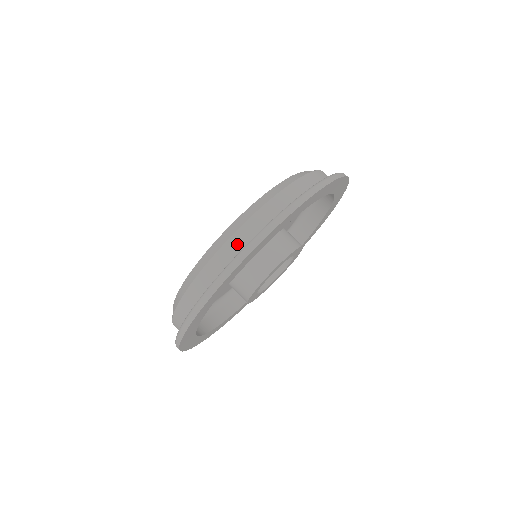
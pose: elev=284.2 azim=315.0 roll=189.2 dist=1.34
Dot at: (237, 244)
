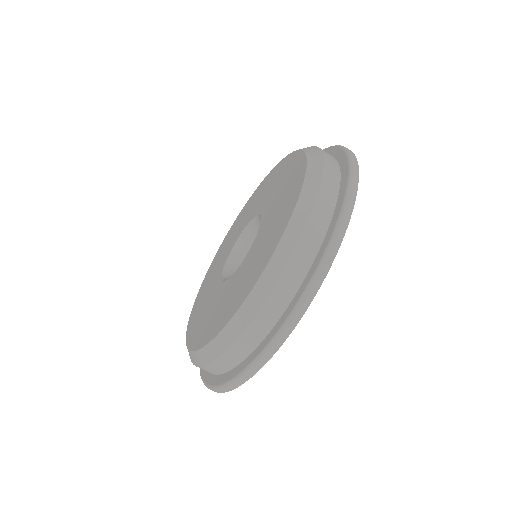
Dot at: occluded
